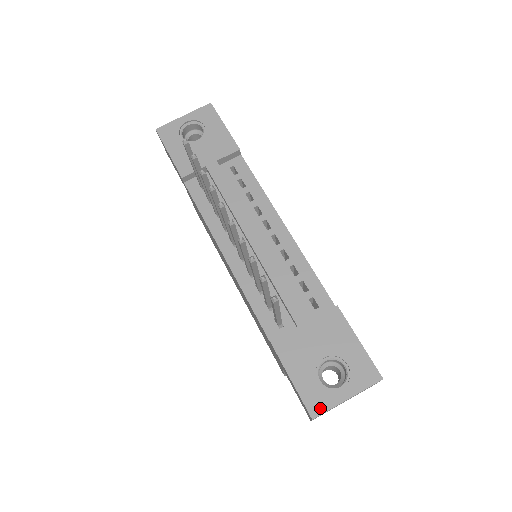
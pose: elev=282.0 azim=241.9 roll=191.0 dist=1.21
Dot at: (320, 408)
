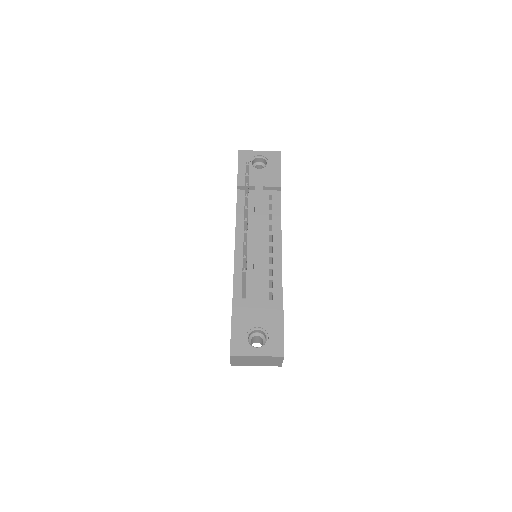
Dot at: (238, 352)
